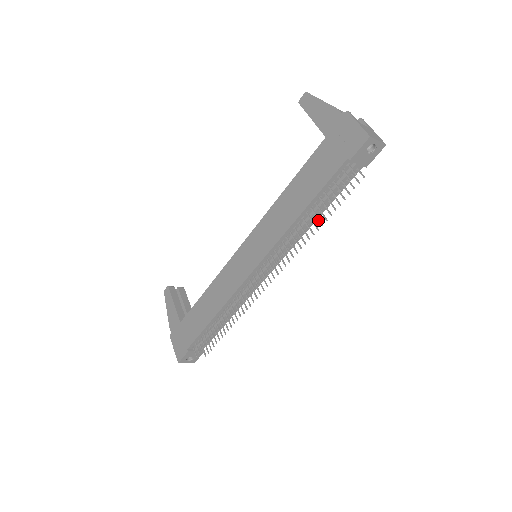
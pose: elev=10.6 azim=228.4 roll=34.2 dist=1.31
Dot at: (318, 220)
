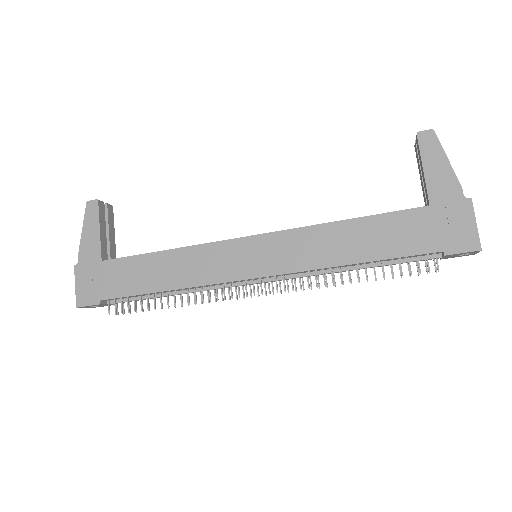
Dot at: occluded
